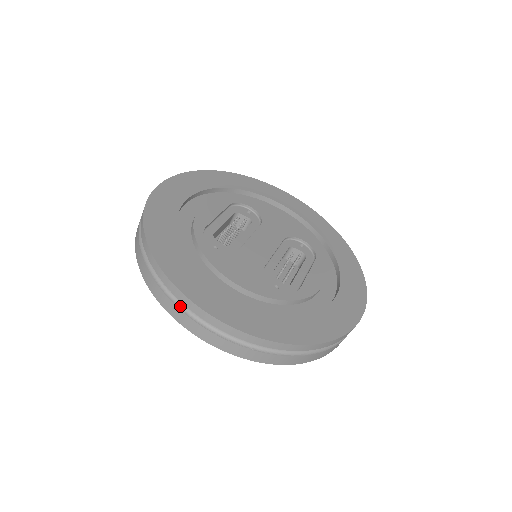
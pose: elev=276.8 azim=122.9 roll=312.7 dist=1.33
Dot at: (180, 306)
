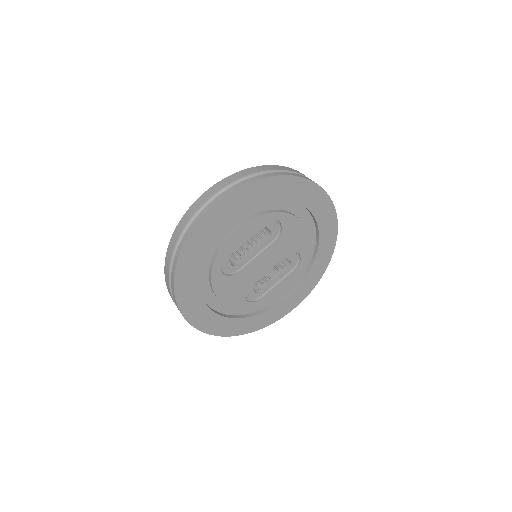
Dot at: occluded
